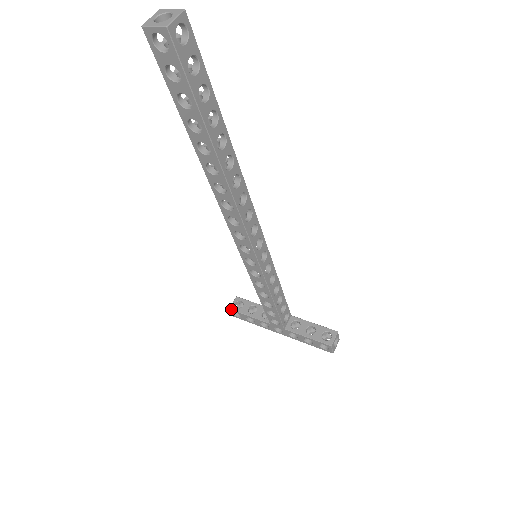
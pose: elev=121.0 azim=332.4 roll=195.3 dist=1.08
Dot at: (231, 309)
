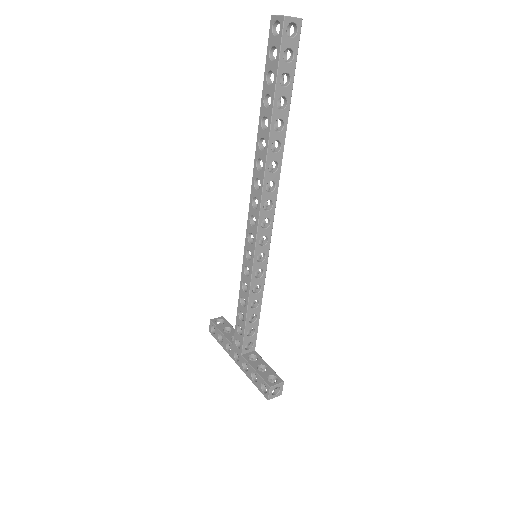
Dot at: (211, 320)
